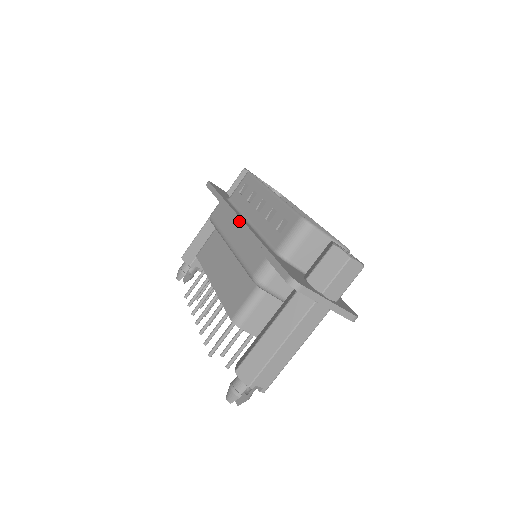
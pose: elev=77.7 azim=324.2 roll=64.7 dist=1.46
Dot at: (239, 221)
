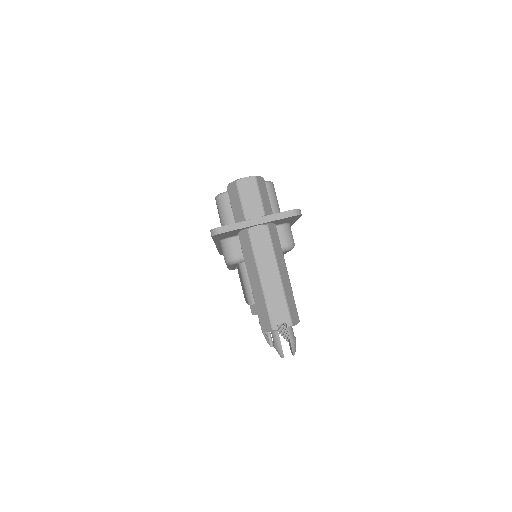
Dot at: occluded
